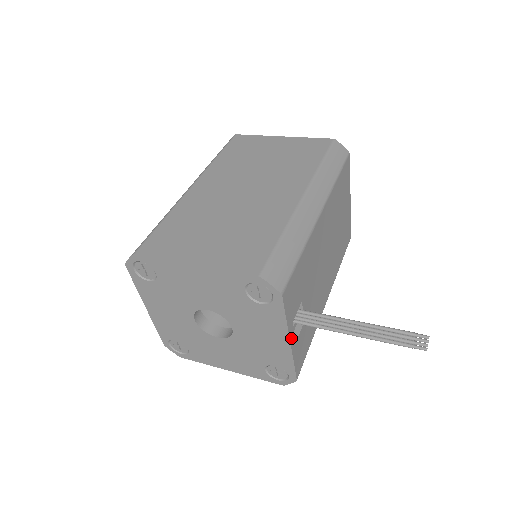
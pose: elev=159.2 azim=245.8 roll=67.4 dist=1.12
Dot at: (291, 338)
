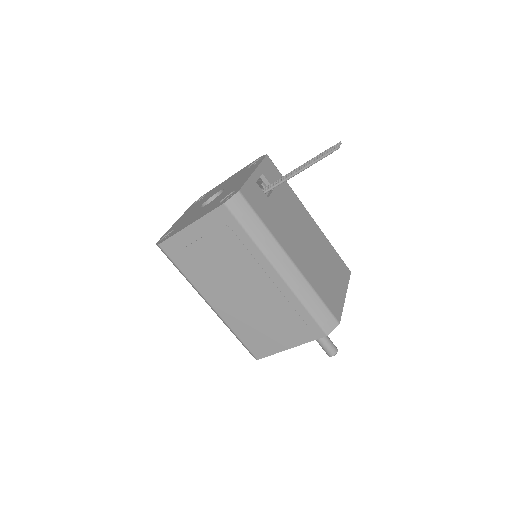
Dot at: (256, 173)
